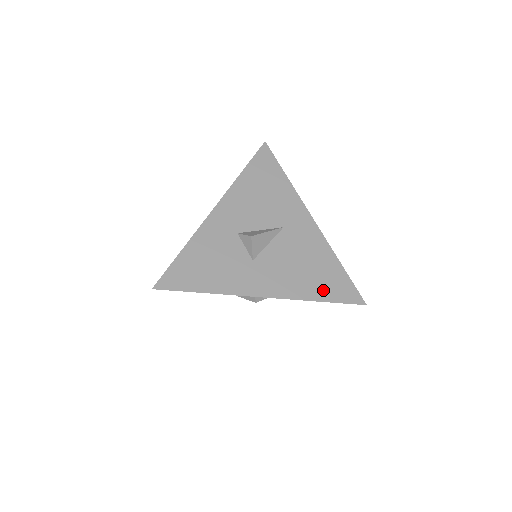
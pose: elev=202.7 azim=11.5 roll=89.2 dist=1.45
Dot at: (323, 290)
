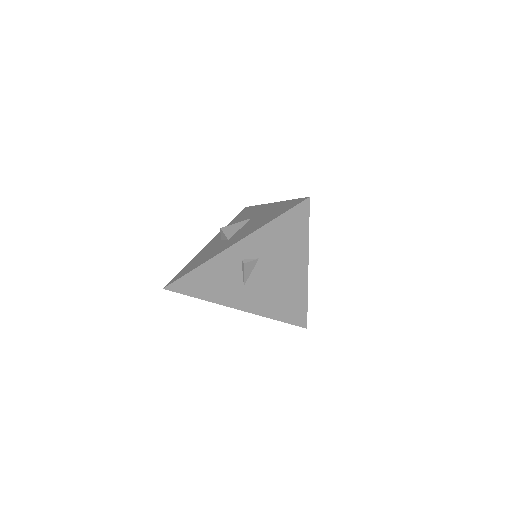
Dot at: (276, 215)
